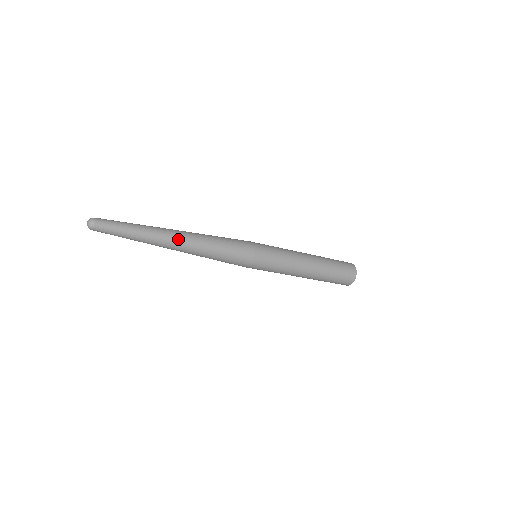
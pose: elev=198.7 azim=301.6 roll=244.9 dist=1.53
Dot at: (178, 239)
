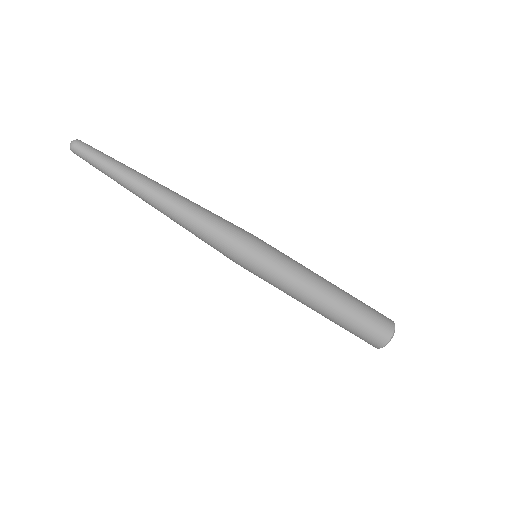
Dot at: (166, 188)
